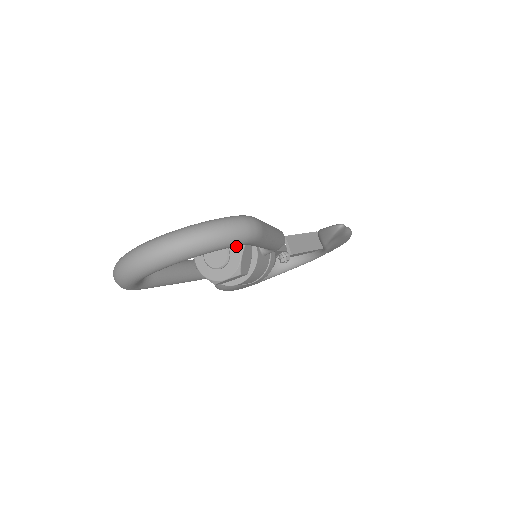
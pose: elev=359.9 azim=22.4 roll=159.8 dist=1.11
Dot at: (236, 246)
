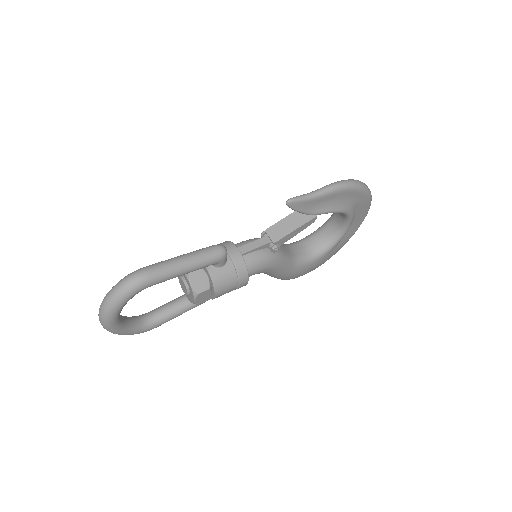
Dot at: (185, 276)
